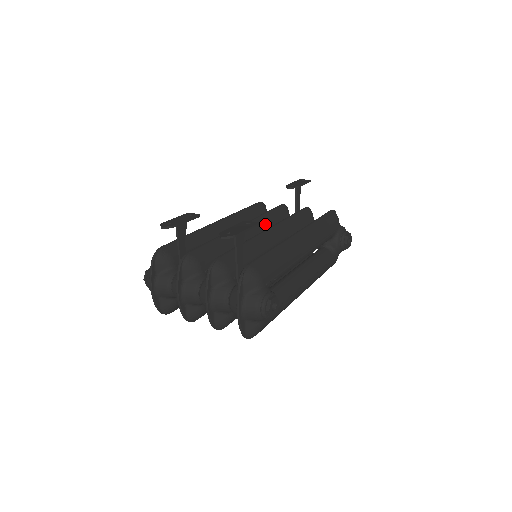
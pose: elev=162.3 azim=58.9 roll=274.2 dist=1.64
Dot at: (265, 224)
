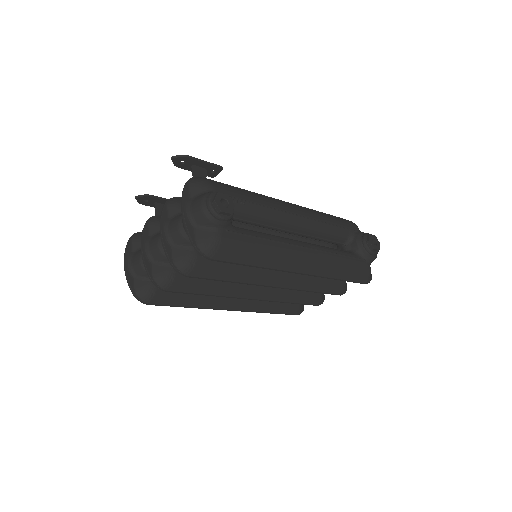
Dot at: occluded
